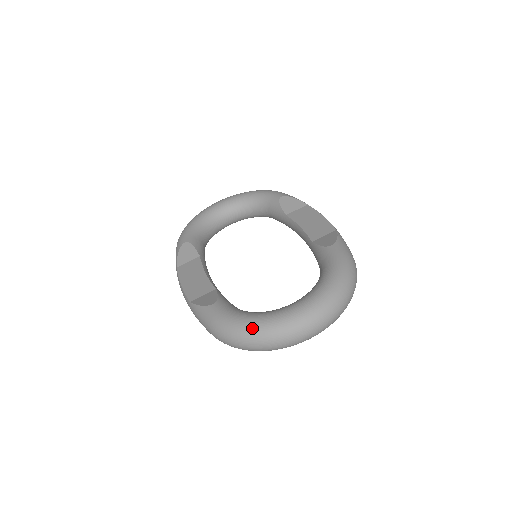
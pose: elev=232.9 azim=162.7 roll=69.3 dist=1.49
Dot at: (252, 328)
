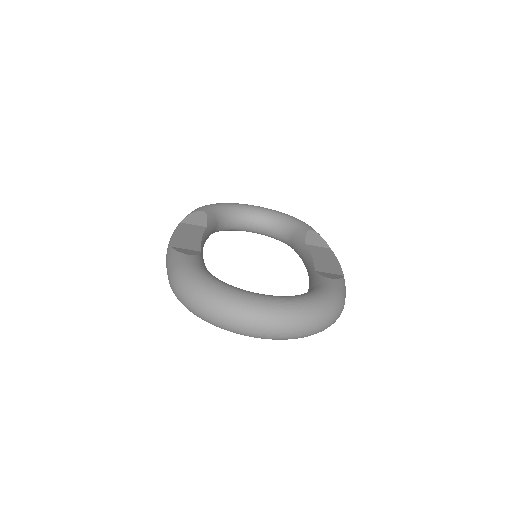
Dot at: (210, 288)
